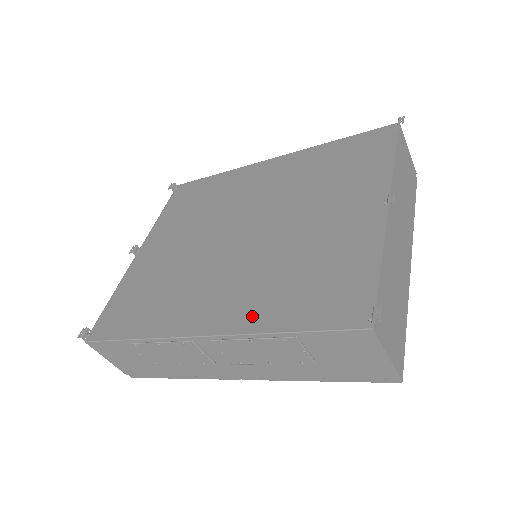
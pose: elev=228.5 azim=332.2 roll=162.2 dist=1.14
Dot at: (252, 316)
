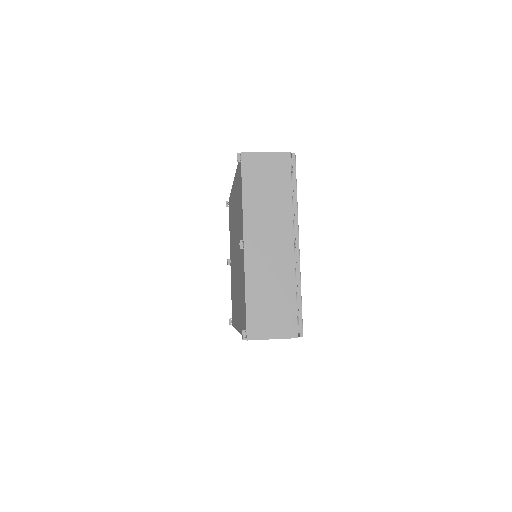
Dot at: occluded
